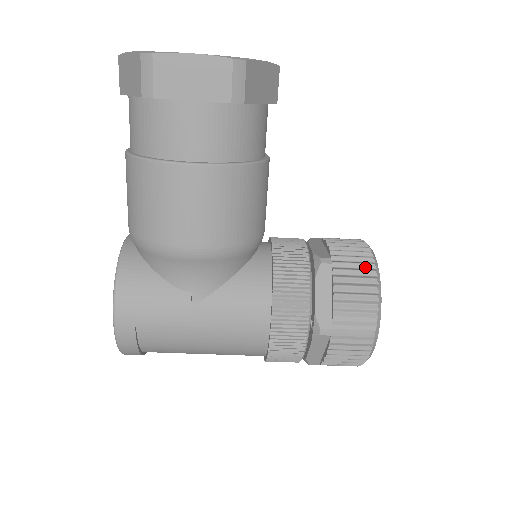
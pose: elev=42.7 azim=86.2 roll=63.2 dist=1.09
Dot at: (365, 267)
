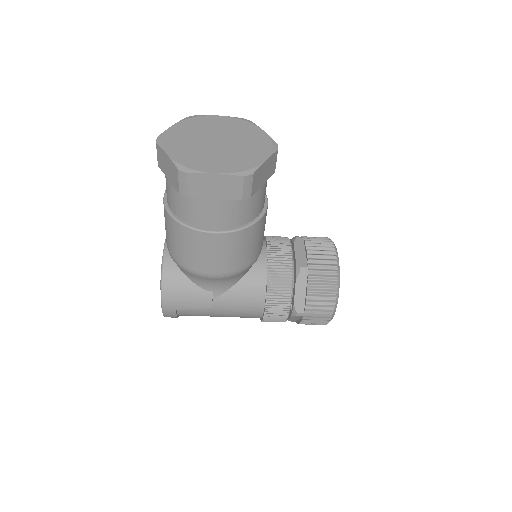
Dot at: (330, 274)
